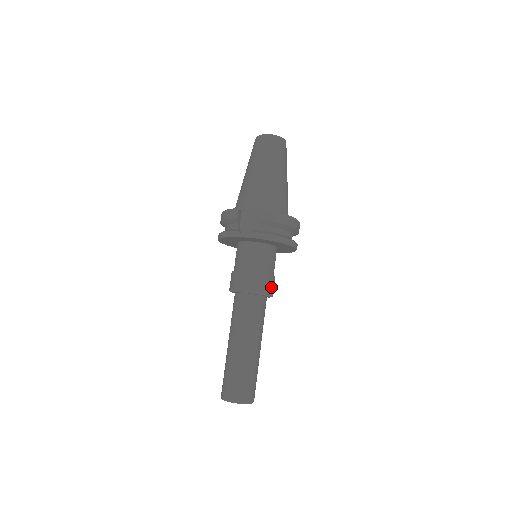
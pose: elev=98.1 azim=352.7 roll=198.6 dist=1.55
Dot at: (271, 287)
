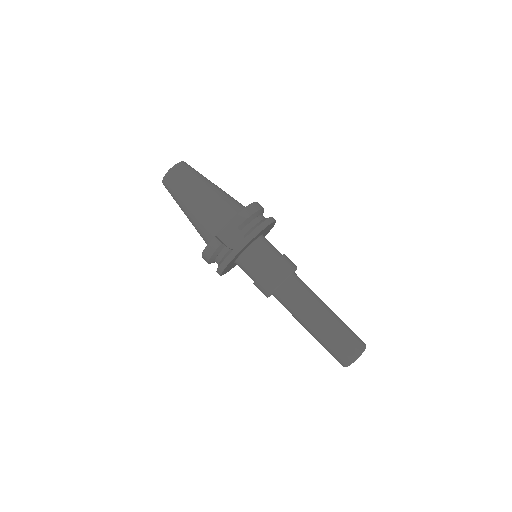
Dot at: (291, 262)
